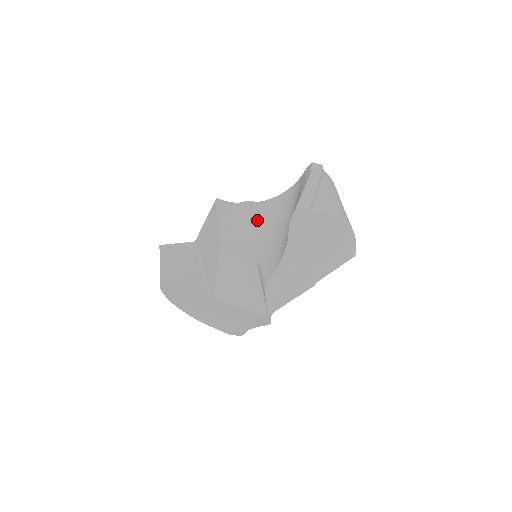
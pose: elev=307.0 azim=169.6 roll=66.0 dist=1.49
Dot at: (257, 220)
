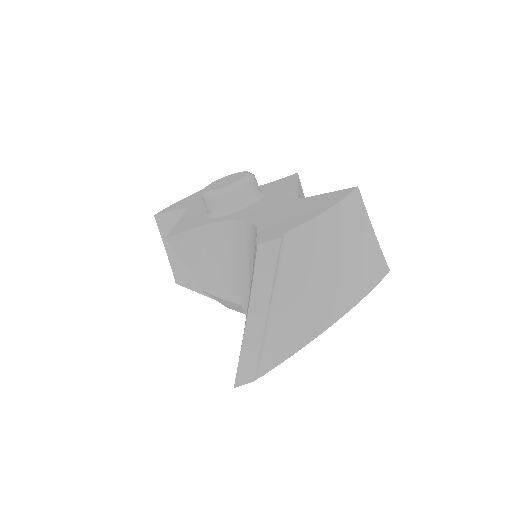
Dot at: (229, 256)
